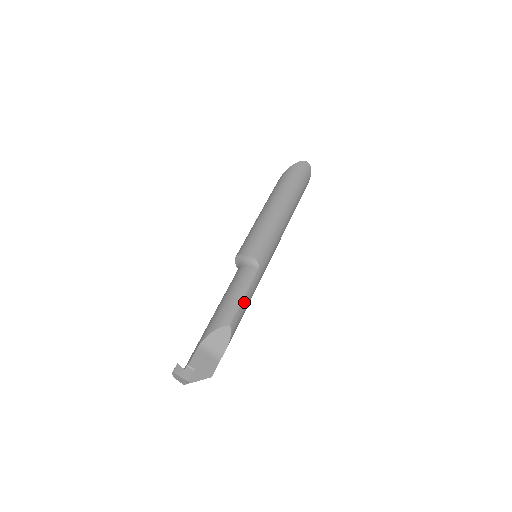
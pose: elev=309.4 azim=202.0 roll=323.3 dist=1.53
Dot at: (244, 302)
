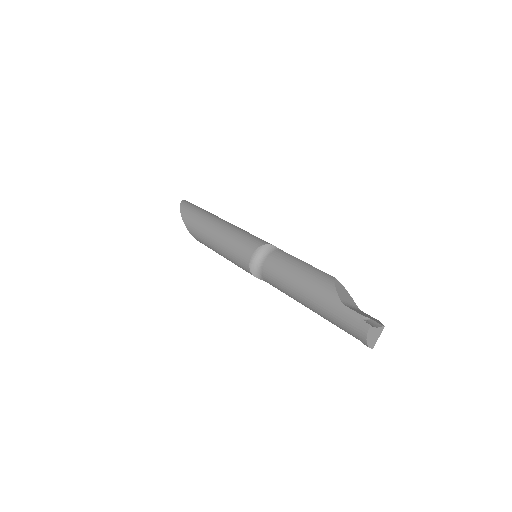
Dot at: occluded
